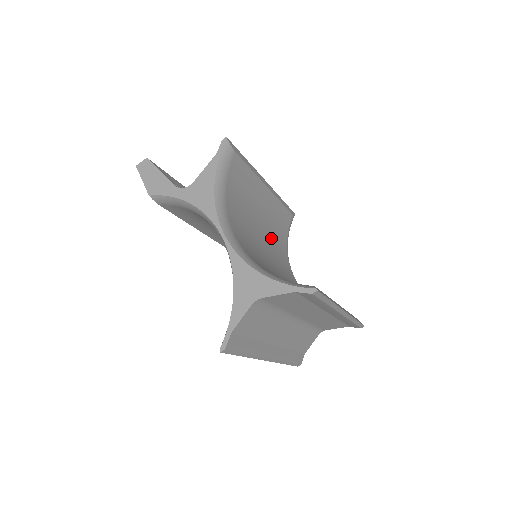
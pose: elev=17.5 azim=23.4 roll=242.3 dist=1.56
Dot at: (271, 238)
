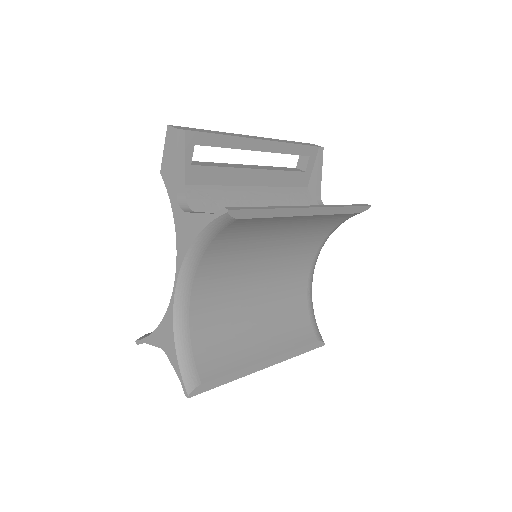
Dot at: (295, 239)
